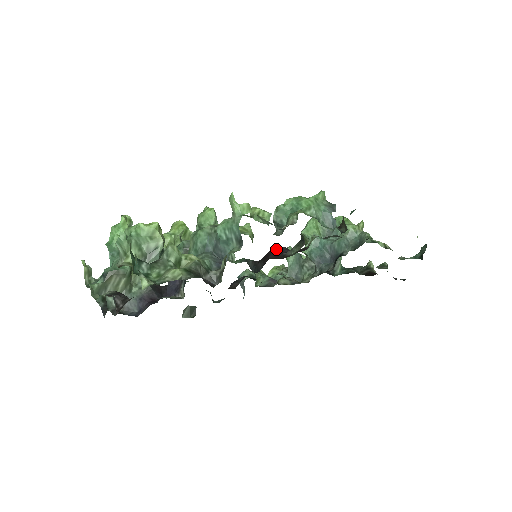
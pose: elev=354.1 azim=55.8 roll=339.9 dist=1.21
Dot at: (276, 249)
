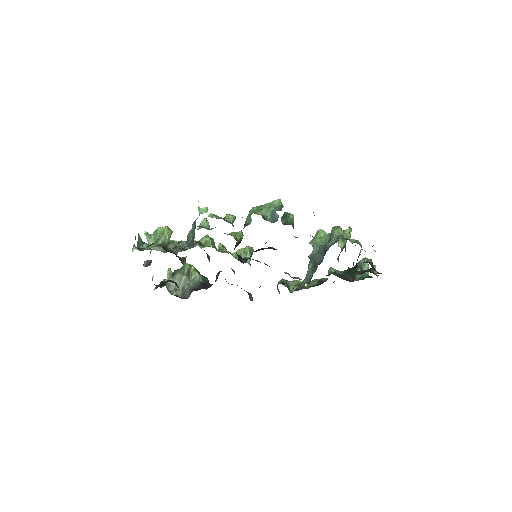
Dot at: (263, 248)
